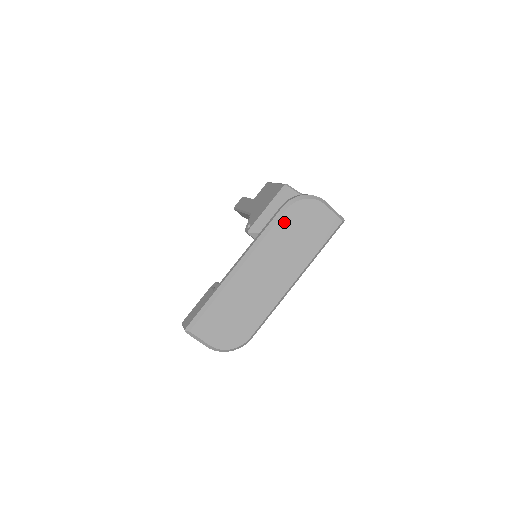
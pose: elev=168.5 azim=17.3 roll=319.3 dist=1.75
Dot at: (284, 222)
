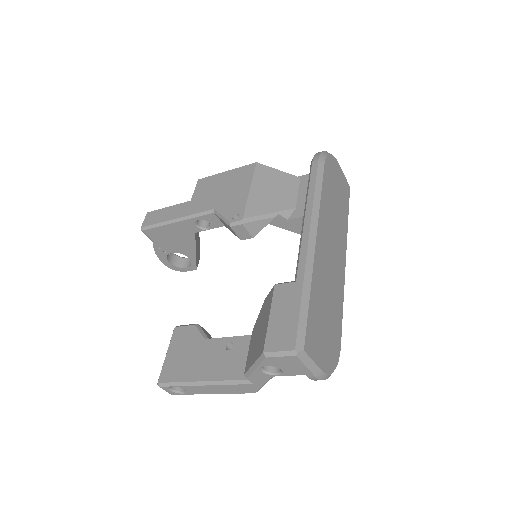
Dot at: (326, 180)
